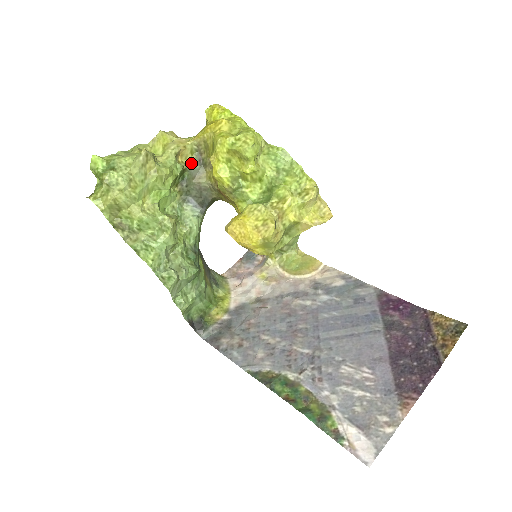
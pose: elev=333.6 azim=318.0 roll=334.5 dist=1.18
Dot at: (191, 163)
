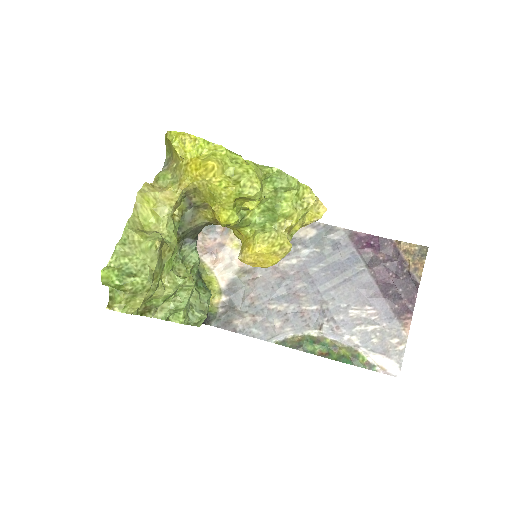
Dot at: (181, 210)
